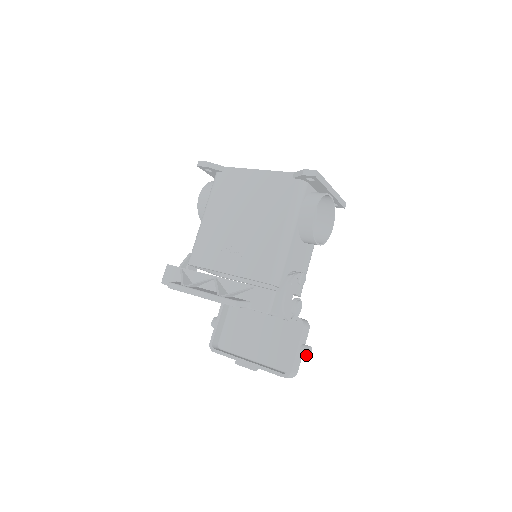
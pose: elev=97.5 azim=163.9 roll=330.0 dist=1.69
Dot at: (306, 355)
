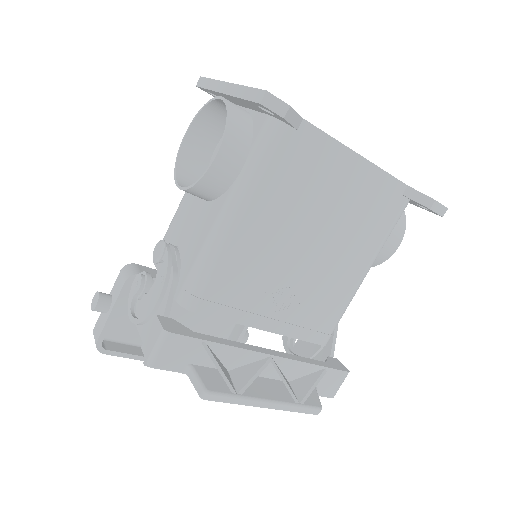
Dot at: occluded
